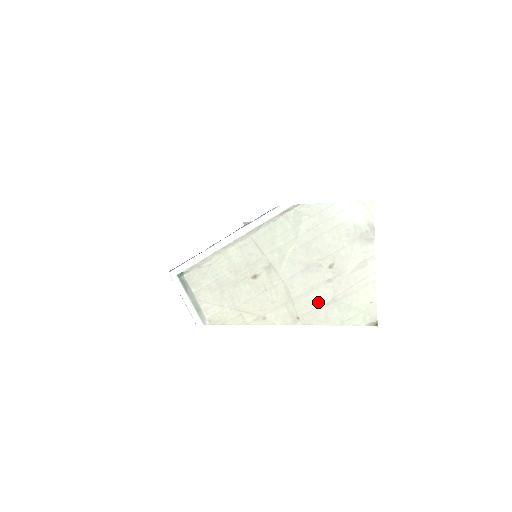
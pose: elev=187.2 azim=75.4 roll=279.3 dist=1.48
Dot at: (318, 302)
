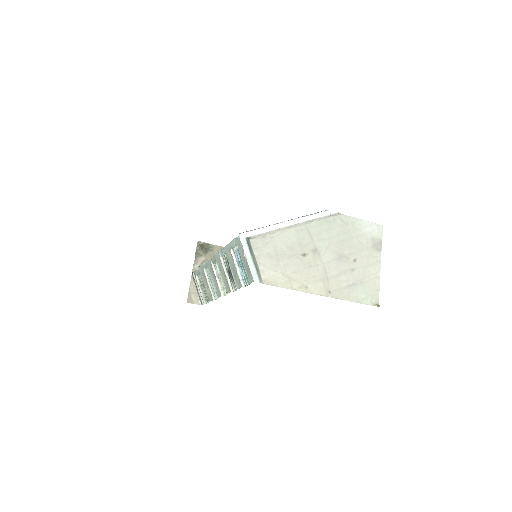
Dot at: (344, 283)
